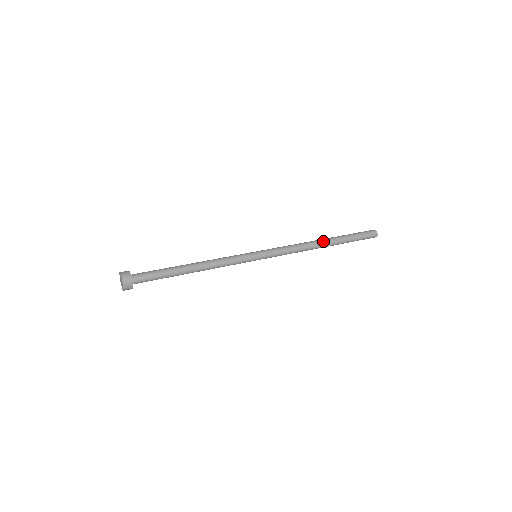
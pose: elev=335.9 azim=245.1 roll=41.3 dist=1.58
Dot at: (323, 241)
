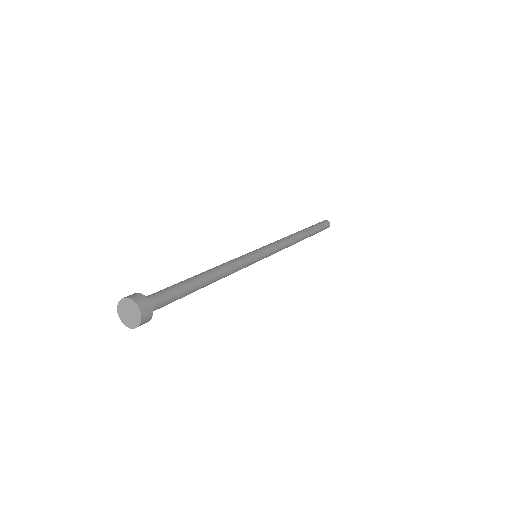
Dot at: (303, 237)
